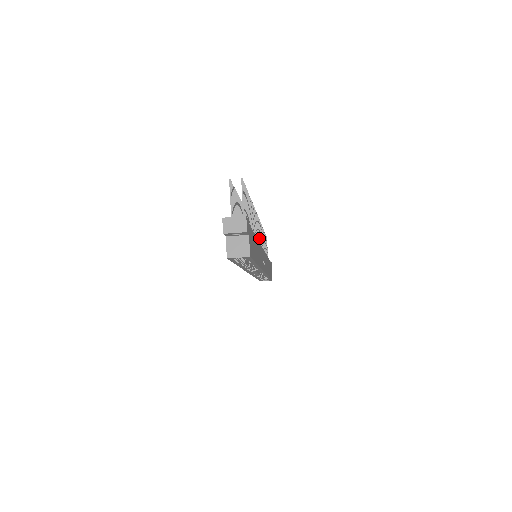
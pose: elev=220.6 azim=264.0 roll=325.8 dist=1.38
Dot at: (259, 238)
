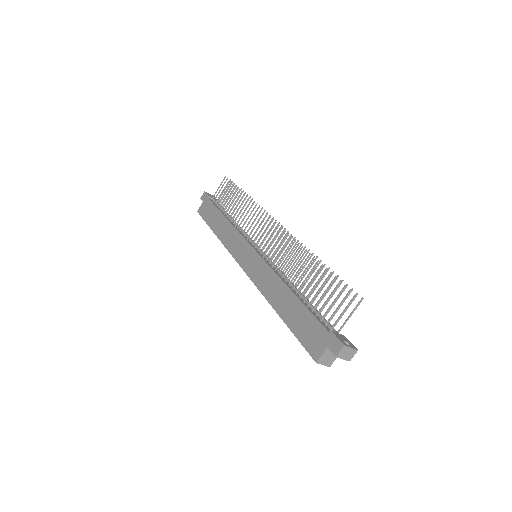
Dot at: occluded
